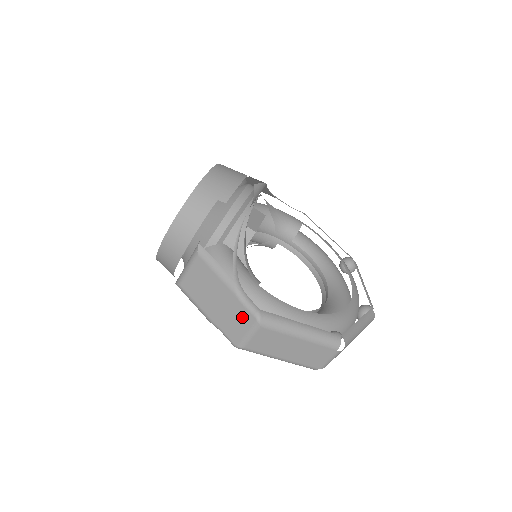
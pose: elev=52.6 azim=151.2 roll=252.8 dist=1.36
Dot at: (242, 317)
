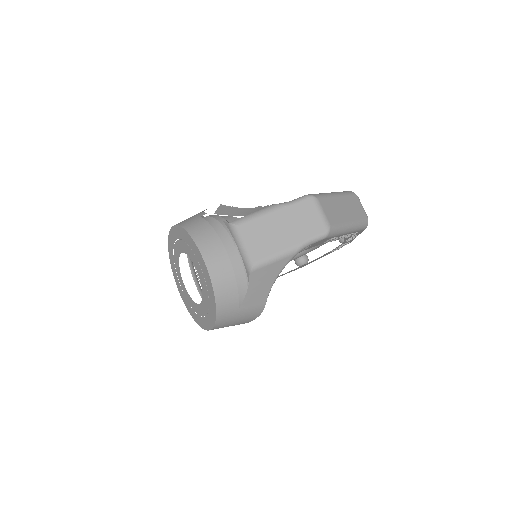
Dot at: (305, 210)
